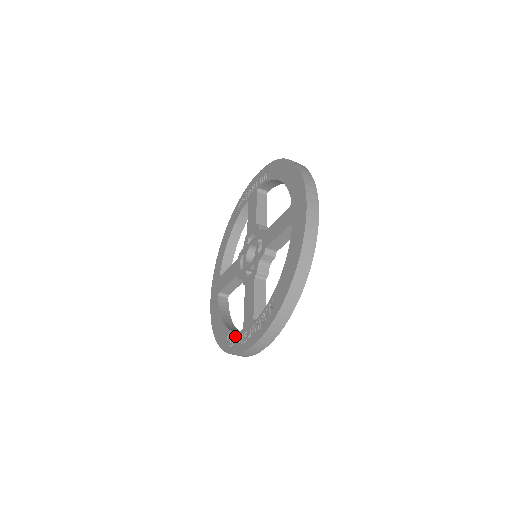
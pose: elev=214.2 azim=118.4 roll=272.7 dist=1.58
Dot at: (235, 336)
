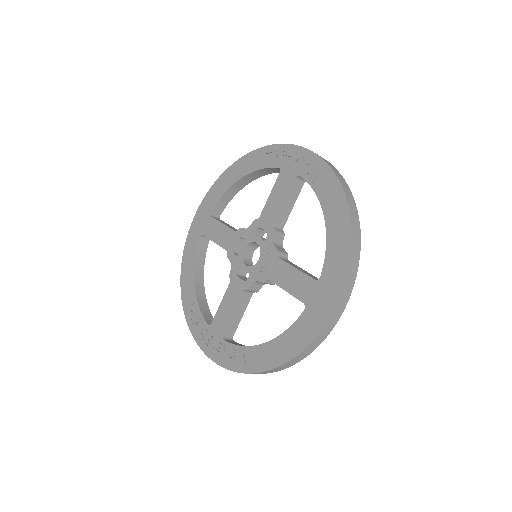
Dot at: (200, 316)
